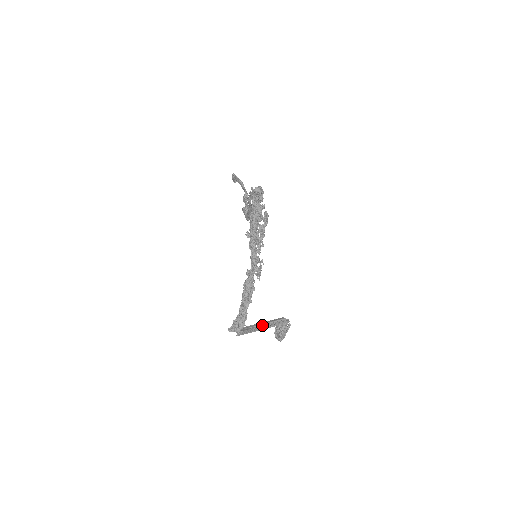
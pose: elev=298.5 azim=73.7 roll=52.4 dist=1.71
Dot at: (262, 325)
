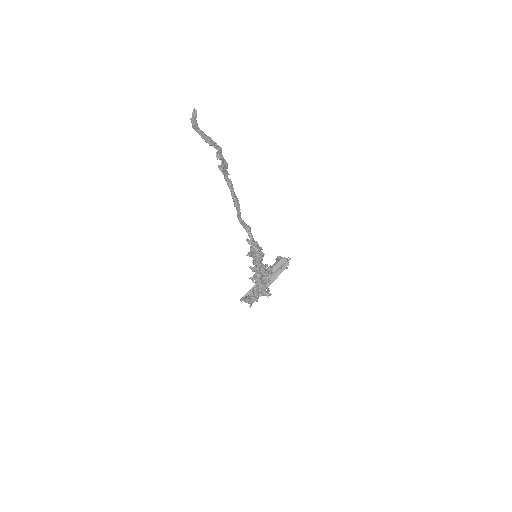
Dot at: occluded
